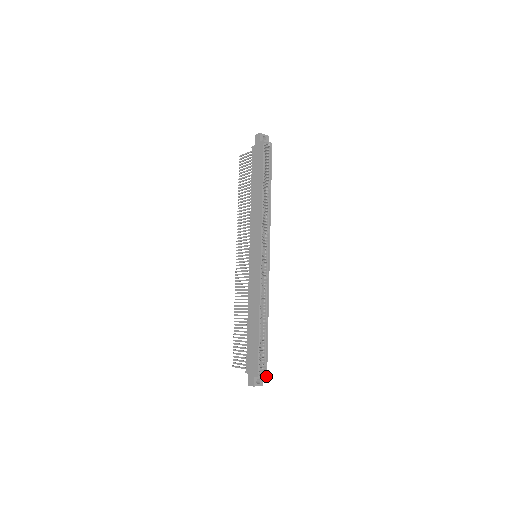
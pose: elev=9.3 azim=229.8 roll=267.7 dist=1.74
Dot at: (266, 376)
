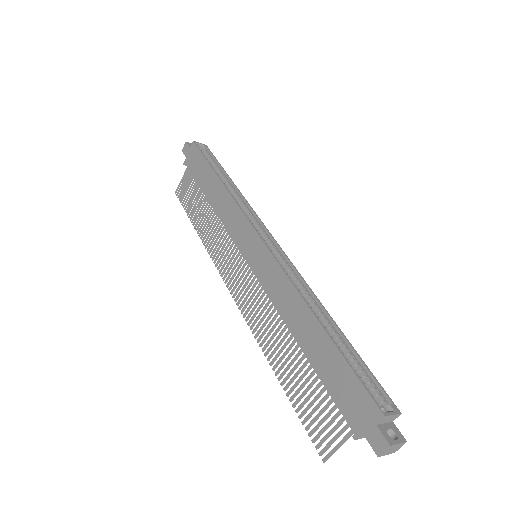
Dot at: (399, 413)
